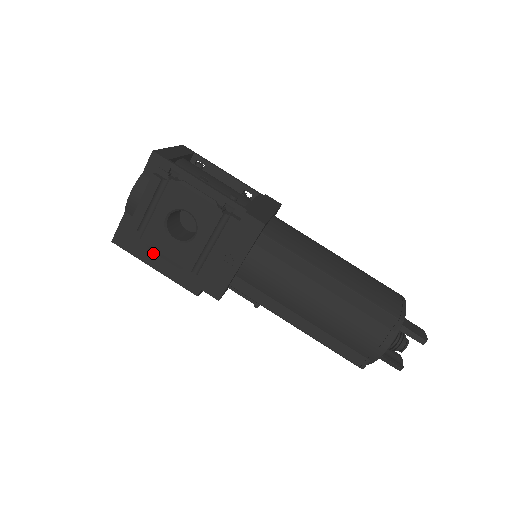
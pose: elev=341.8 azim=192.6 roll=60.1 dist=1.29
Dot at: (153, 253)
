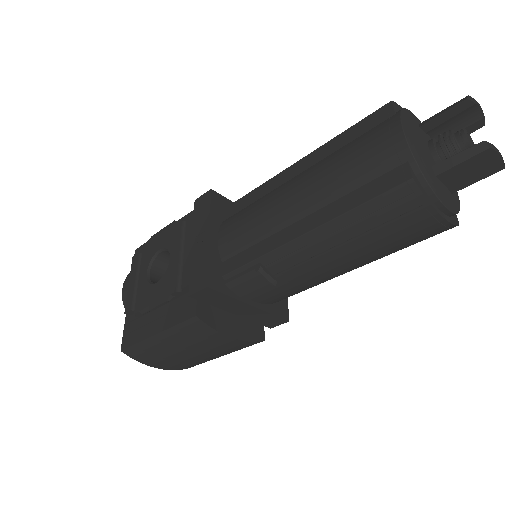
Dot at: (151, 321)
